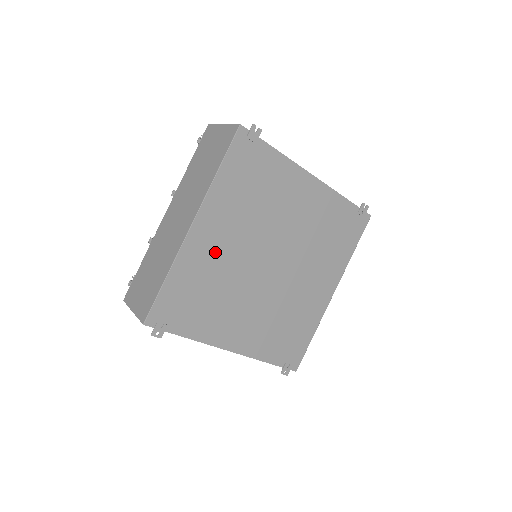
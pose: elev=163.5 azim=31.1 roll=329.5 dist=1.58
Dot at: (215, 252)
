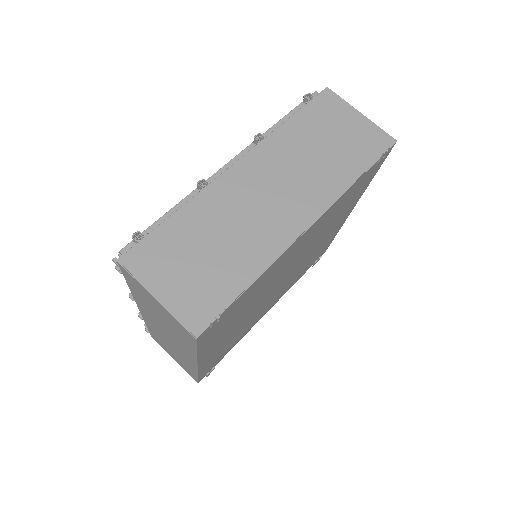
Dot at: (227, 339)
